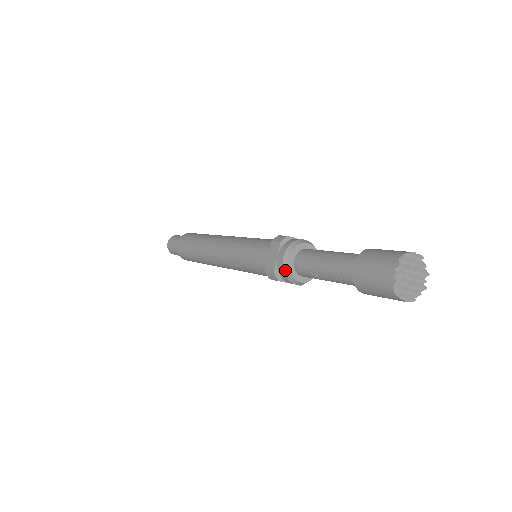
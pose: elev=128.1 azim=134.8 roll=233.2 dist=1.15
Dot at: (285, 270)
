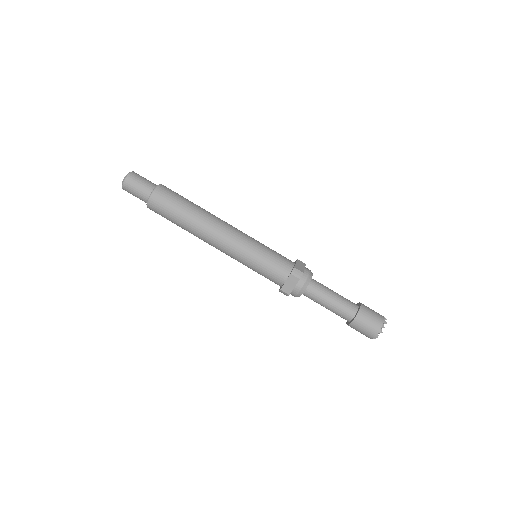
Dot at: (298, 296)
